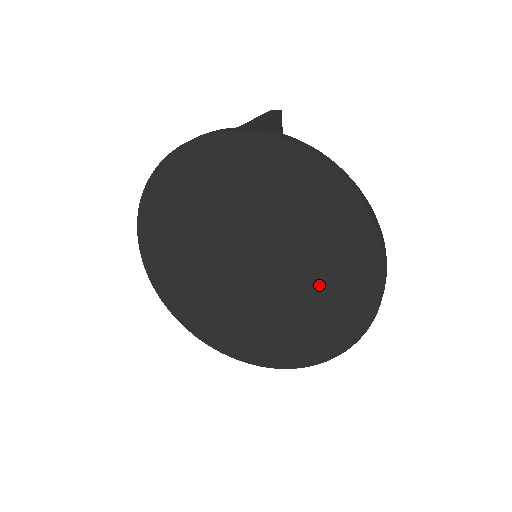
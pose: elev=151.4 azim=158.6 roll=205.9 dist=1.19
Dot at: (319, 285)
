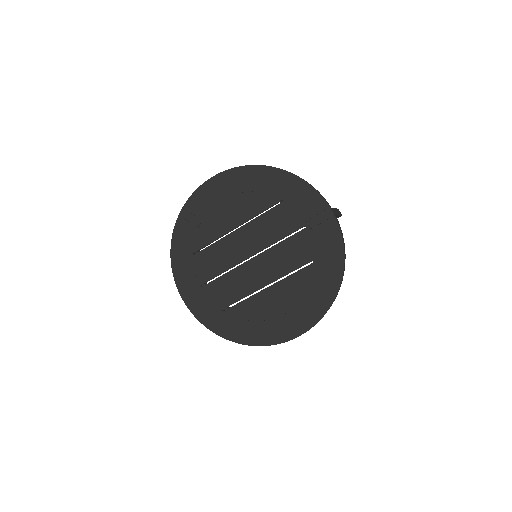
Dot at: (284, 219)
